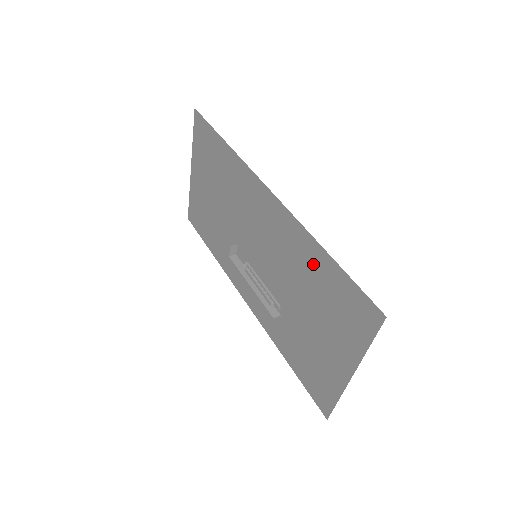
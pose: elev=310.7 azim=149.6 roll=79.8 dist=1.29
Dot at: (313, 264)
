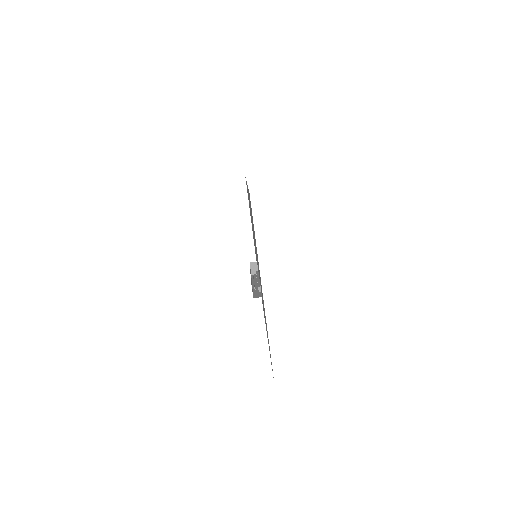
Dot at: occluded
